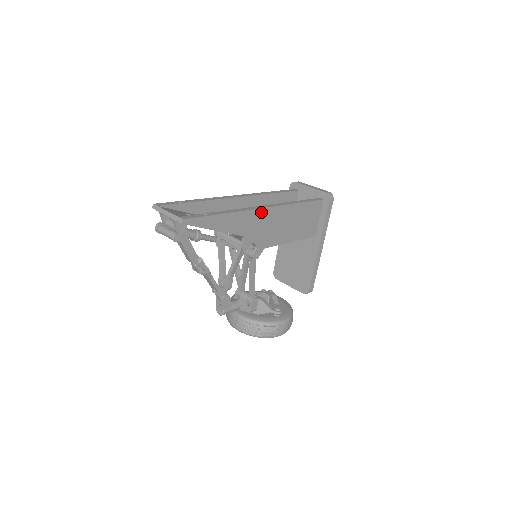
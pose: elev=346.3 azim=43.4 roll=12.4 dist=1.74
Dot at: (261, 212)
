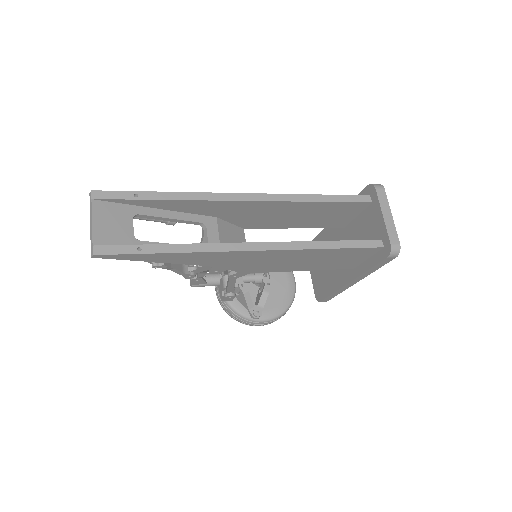
Dot at: (248, 253)
